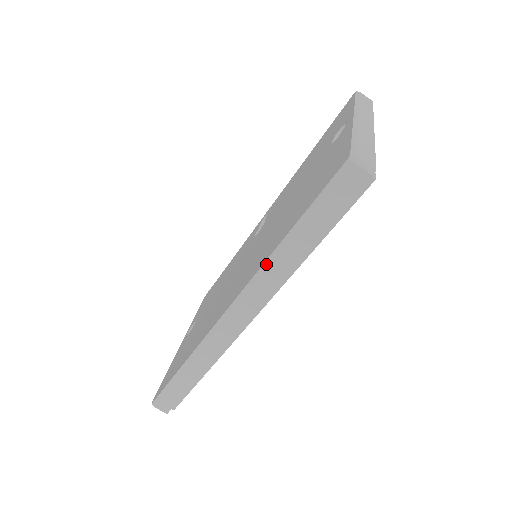
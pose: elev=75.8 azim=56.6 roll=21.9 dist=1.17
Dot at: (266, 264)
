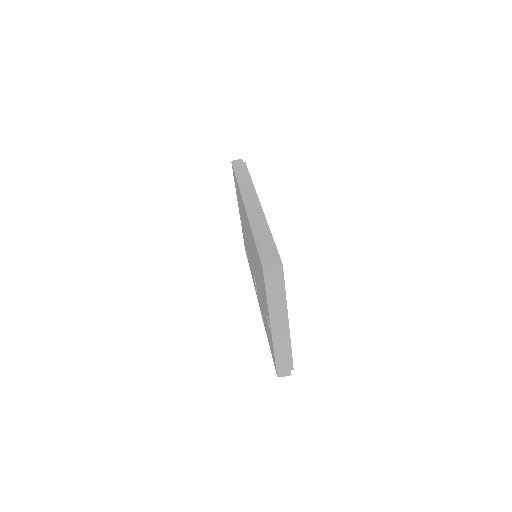
Dot at: (239, 185)
